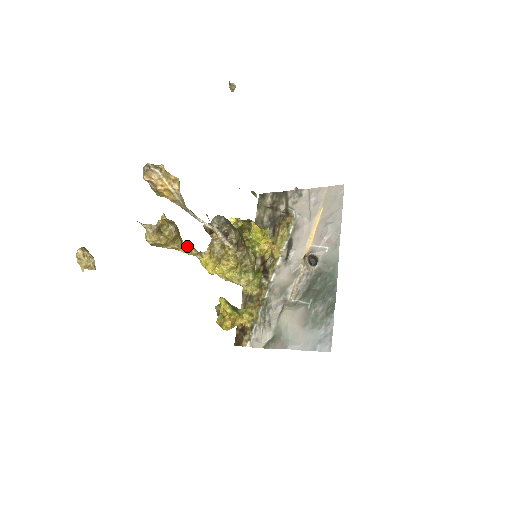
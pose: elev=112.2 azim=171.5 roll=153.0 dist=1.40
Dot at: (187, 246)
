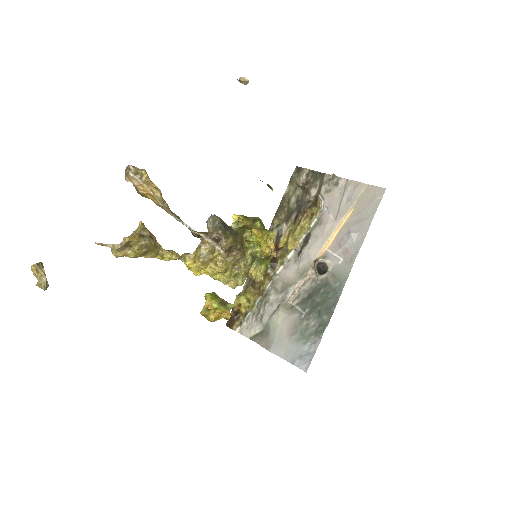
Dot at: (167, 252)
